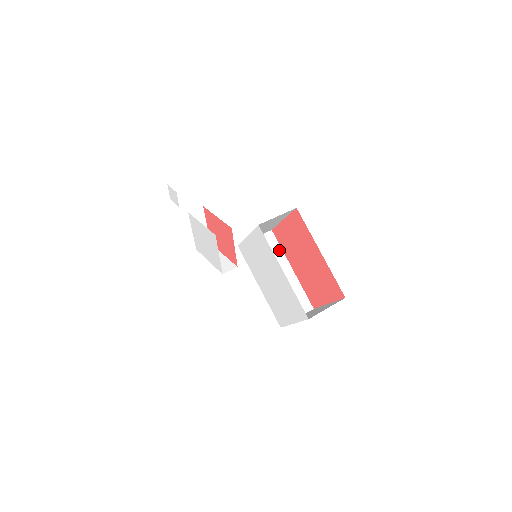
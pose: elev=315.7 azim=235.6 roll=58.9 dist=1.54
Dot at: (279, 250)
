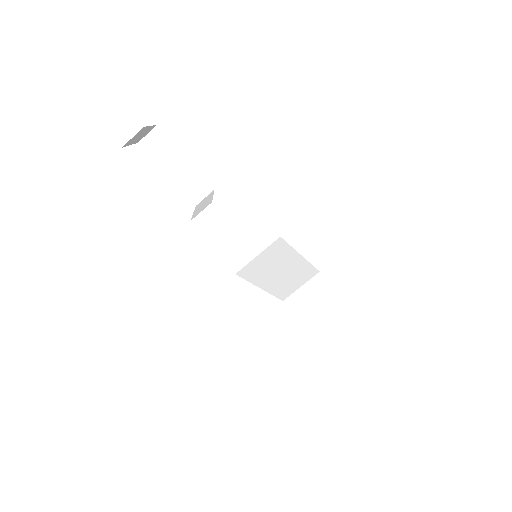
Dot at: (288, 249)
